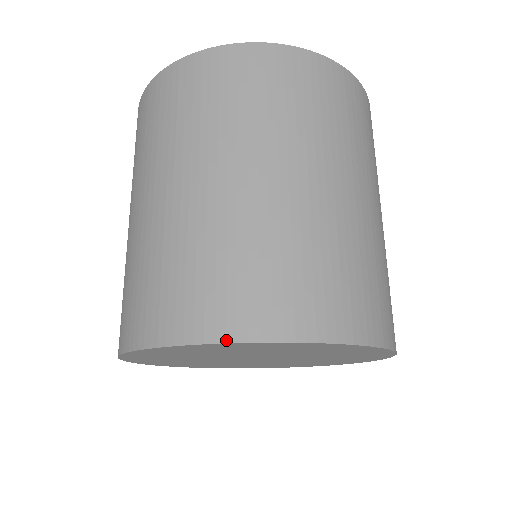
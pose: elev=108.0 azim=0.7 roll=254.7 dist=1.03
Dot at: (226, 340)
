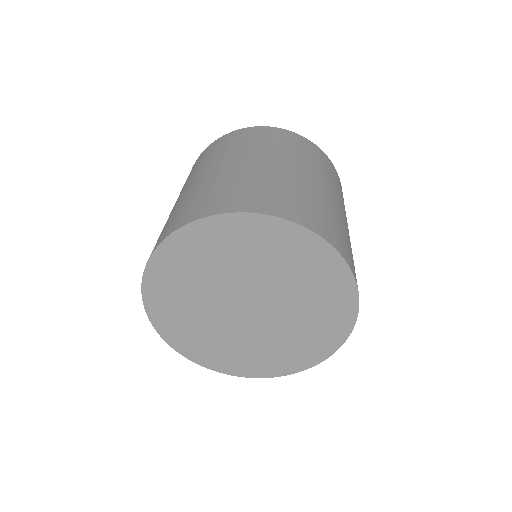
Dot at: (152, 253)
